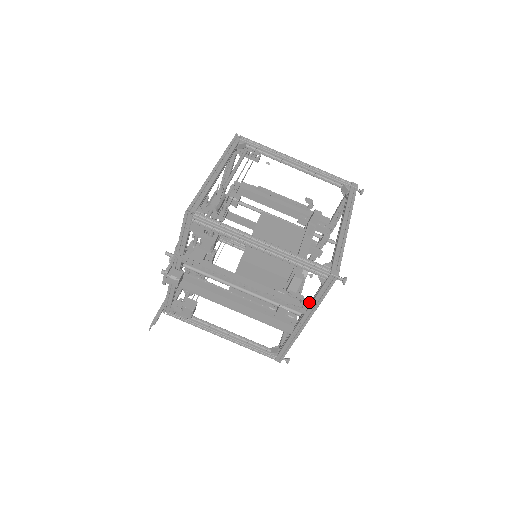
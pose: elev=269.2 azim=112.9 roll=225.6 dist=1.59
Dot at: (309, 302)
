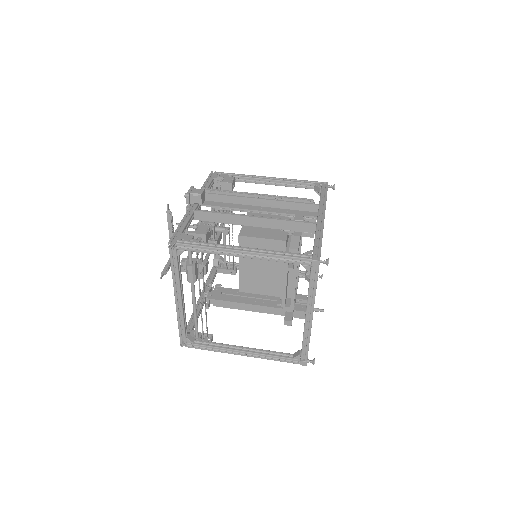
Dot at: occluded
